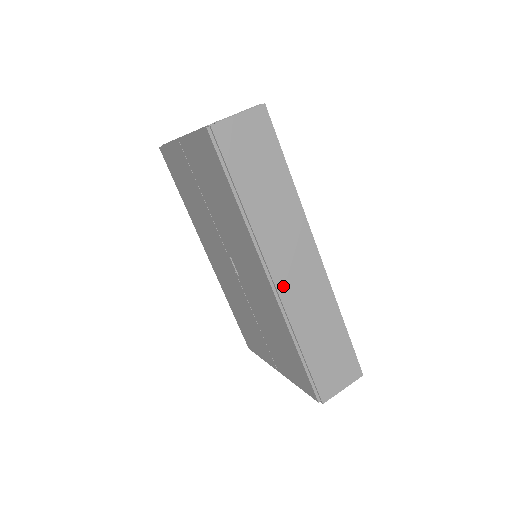
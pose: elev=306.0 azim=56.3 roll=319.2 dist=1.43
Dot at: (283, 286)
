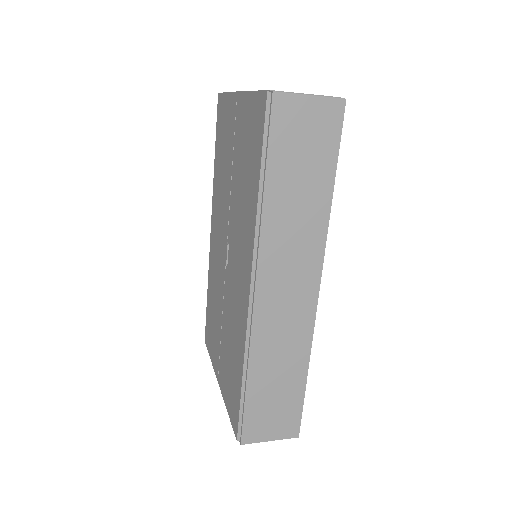
Dot at: (262, 305)
